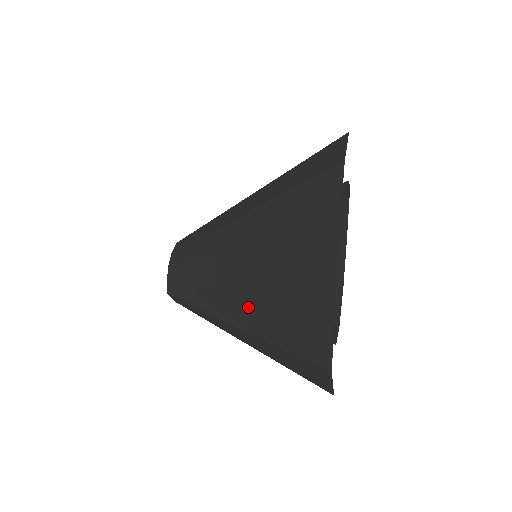
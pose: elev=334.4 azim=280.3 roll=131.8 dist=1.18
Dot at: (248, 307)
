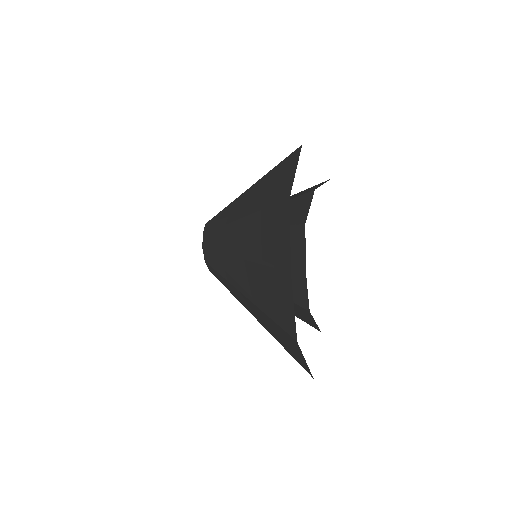
Dot at: (253, 308)
